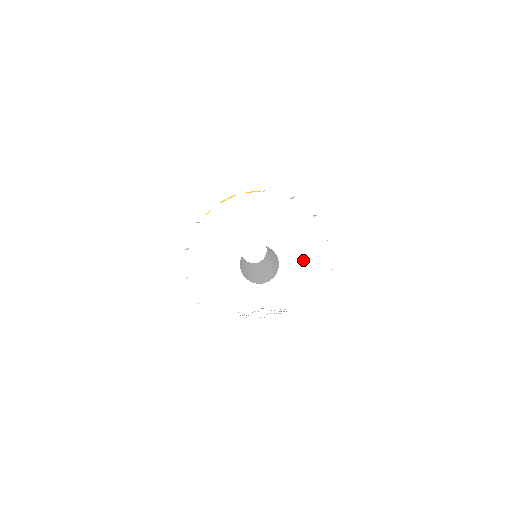
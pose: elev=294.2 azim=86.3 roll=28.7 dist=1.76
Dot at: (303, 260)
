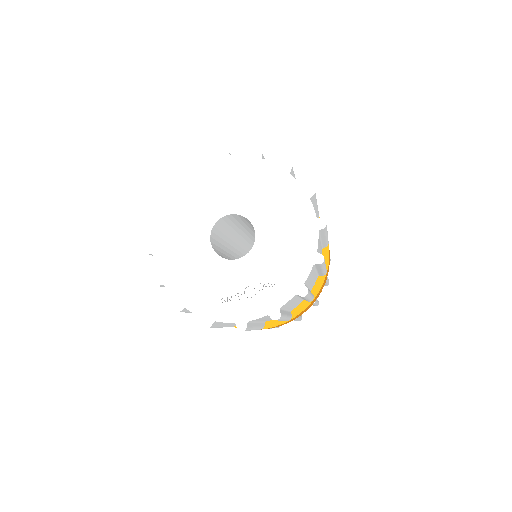
Dot at: (281, 217)
